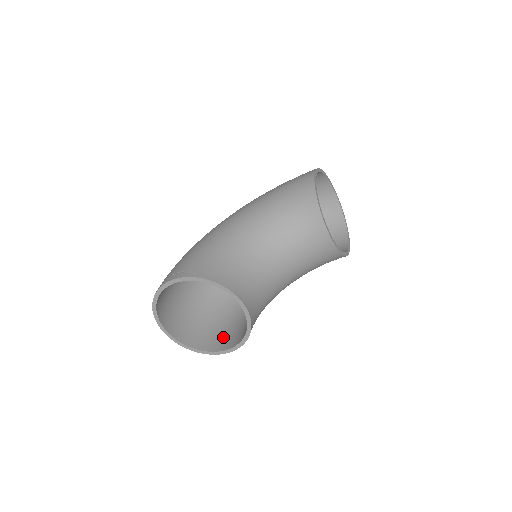
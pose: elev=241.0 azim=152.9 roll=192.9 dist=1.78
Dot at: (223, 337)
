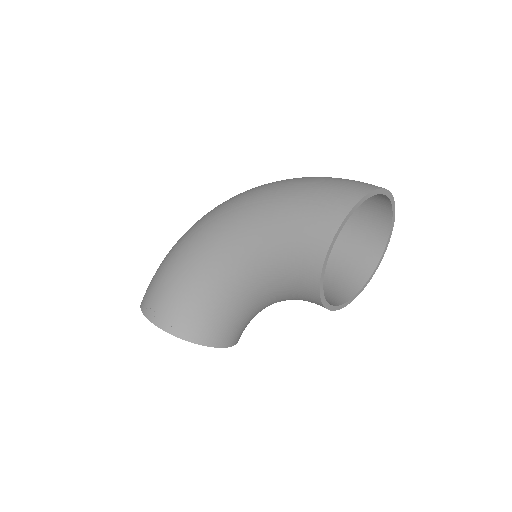
Dot at: occluded
